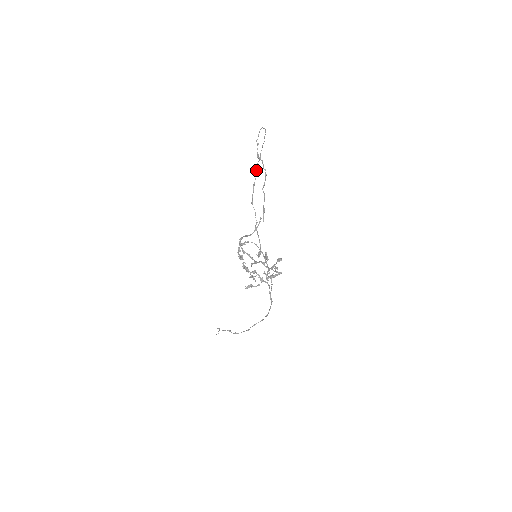
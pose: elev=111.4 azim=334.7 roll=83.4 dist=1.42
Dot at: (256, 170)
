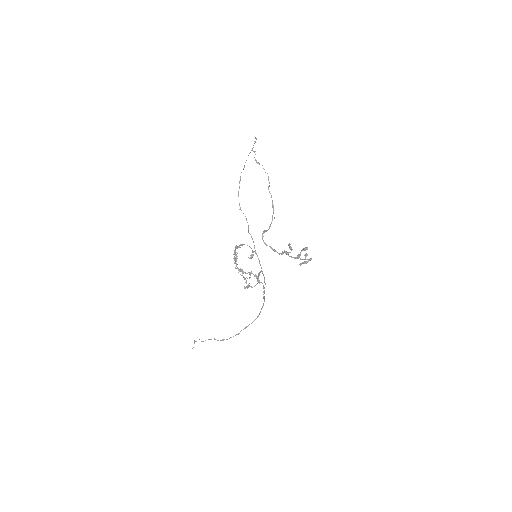
Dot at: (240, 179)
